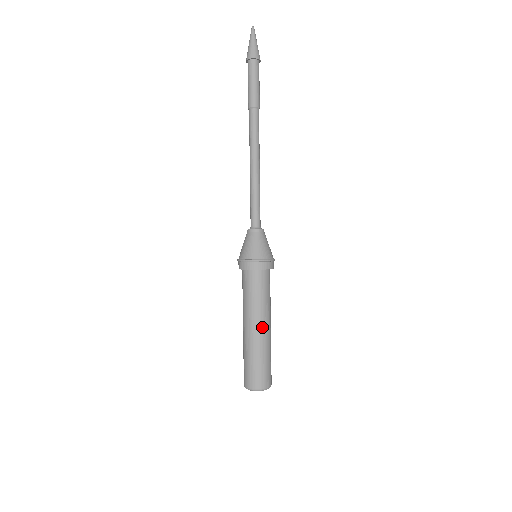
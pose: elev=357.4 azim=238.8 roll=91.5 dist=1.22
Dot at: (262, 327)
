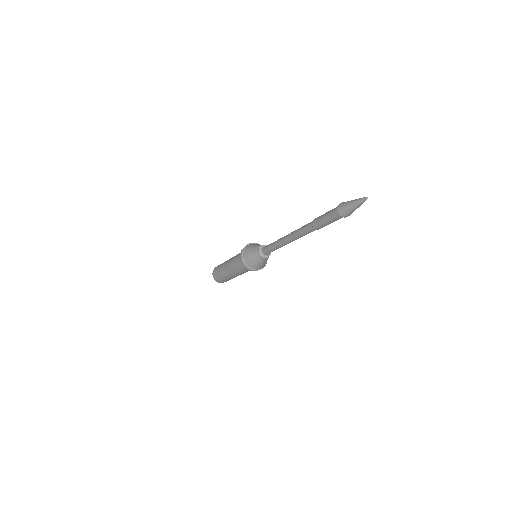
Dot at: occluded
